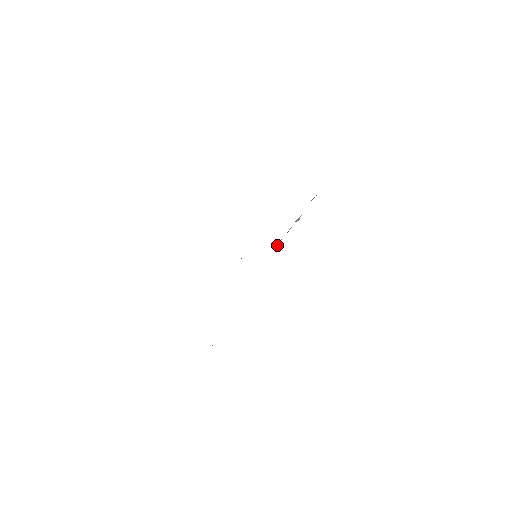
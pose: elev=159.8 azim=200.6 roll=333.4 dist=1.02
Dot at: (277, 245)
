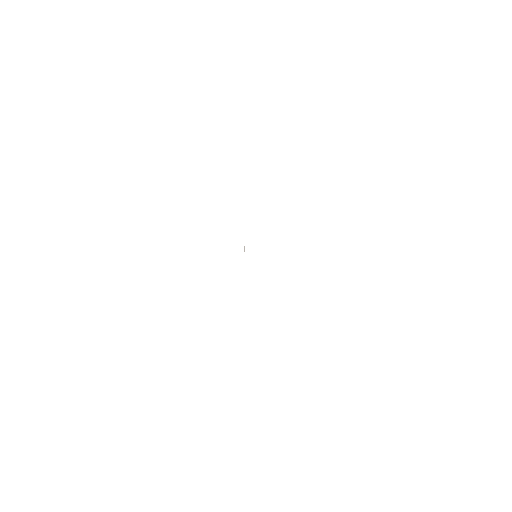
Dot at: occluded
